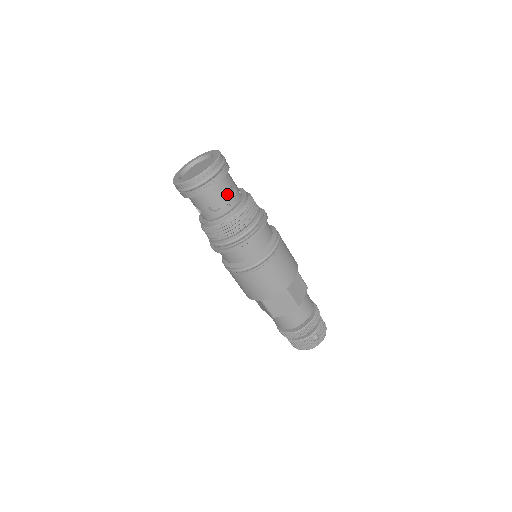
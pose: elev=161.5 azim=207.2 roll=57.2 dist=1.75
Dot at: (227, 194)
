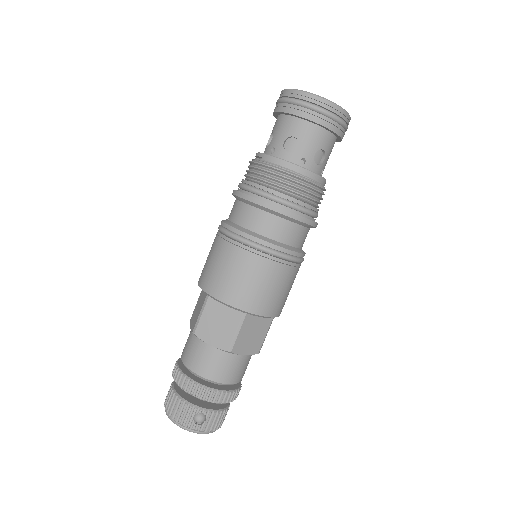
Dot at: (315, 150)
